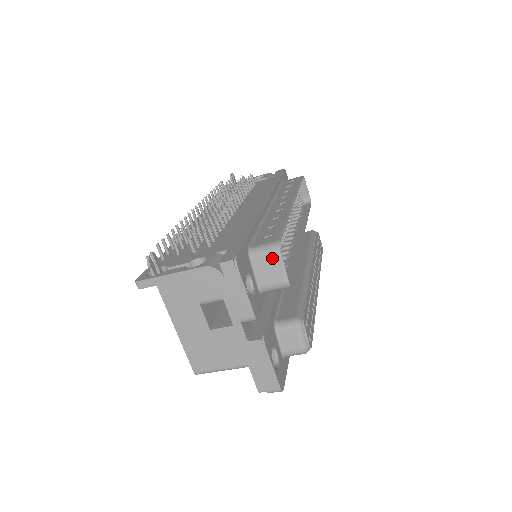
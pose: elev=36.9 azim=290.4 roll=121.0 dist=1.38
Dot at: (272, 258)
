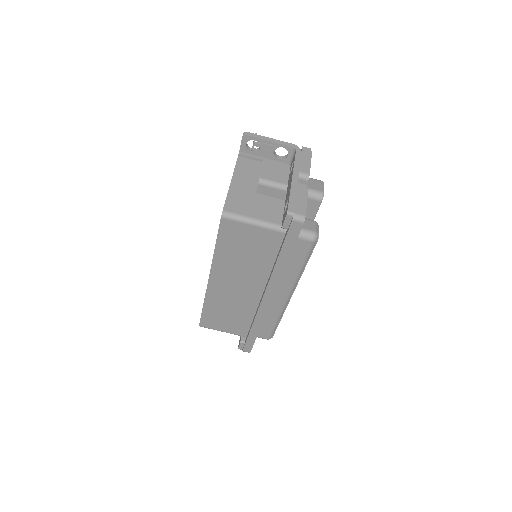
Dot at: (318, 182)
